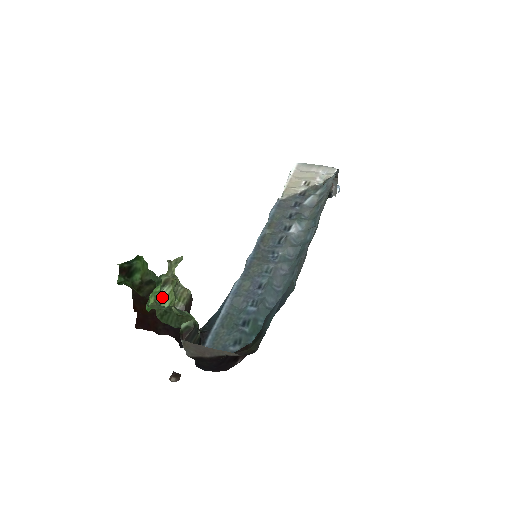
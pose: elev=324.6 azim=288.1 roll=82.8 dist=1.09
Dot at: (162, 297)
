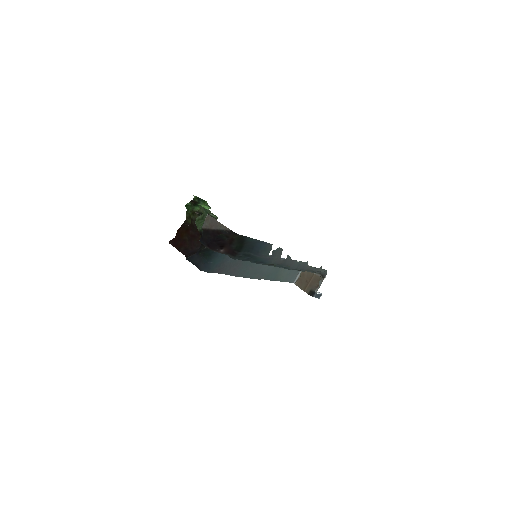
Dot at: occluded
